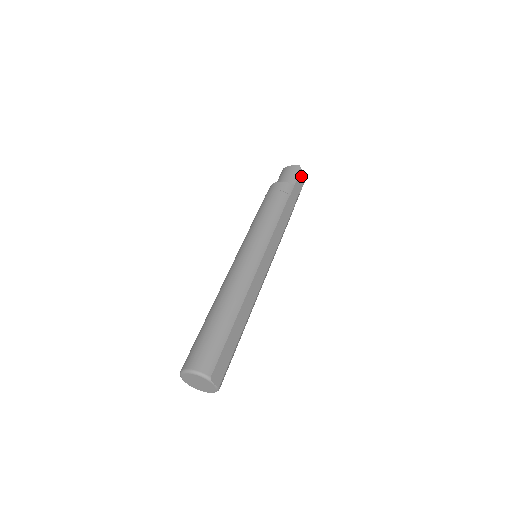
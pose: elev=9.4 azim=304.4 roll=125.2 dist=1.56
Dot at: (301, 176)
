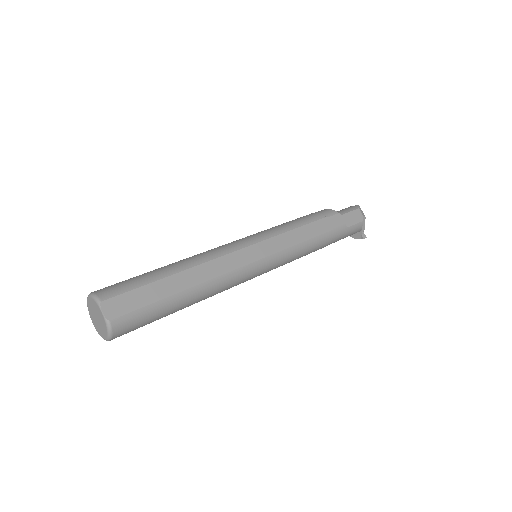
Dot at: (357, 214)
